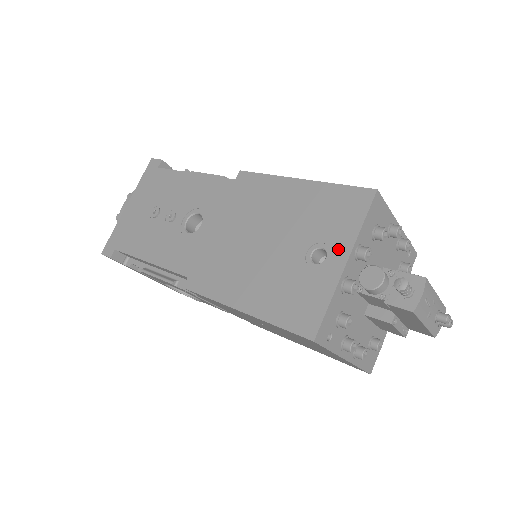
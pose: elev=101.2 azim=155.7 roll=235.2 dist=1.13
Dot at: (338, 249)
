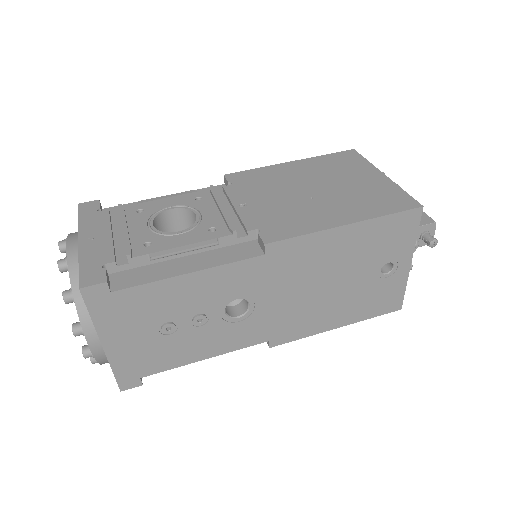
Dot at: (403, 258)
